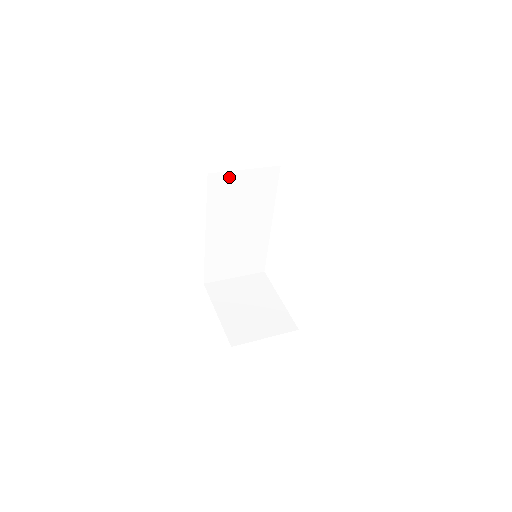
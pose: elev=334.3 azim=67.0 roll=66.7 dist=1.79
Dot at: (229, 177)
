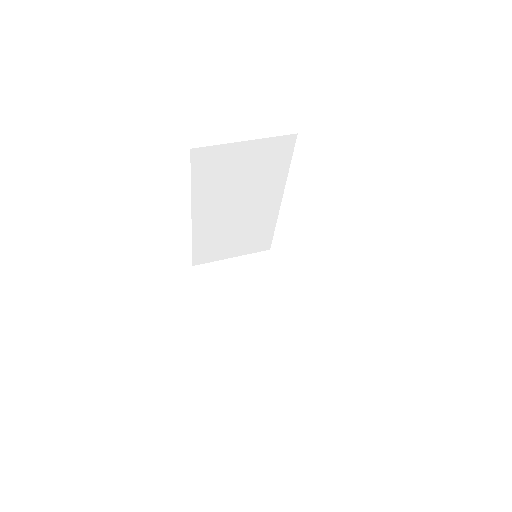
Dot at: (222, 151)
